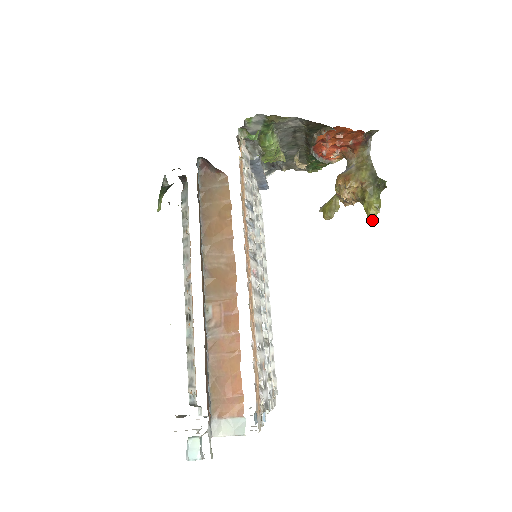
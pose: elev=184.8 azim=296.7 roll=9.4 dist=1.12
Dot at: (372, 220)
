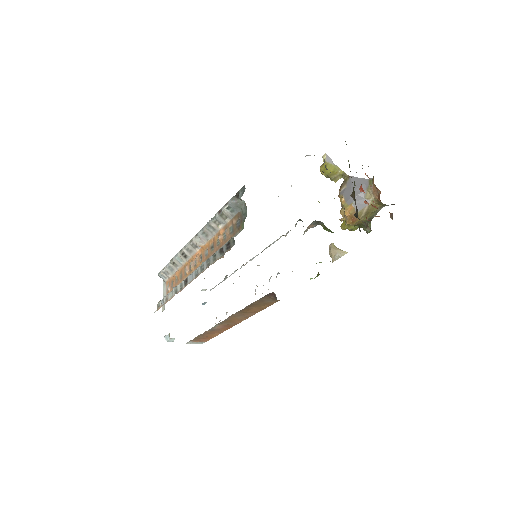
Dot at: (341, 227)
